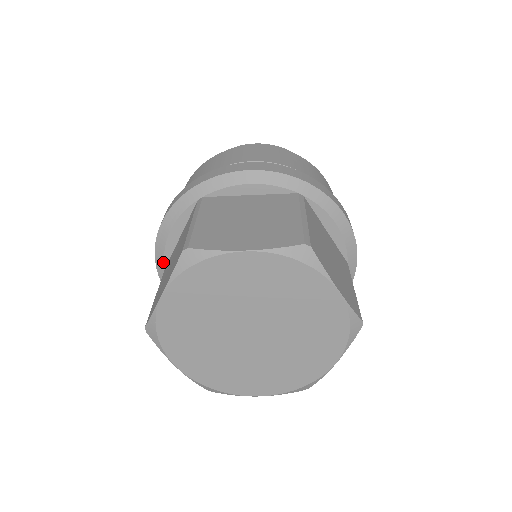
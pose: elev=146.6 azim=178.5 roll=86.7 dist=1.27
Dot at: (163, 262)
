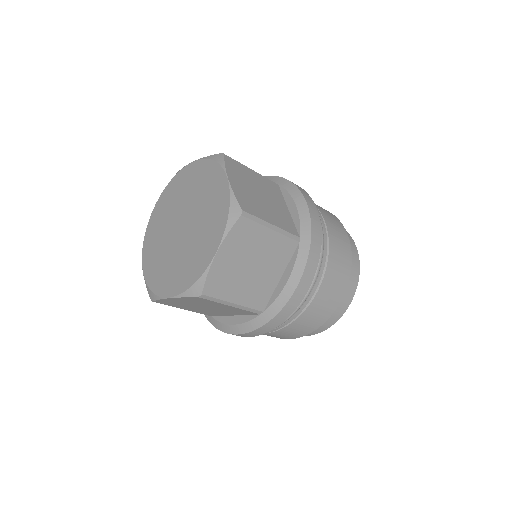
Dot at: occluded
